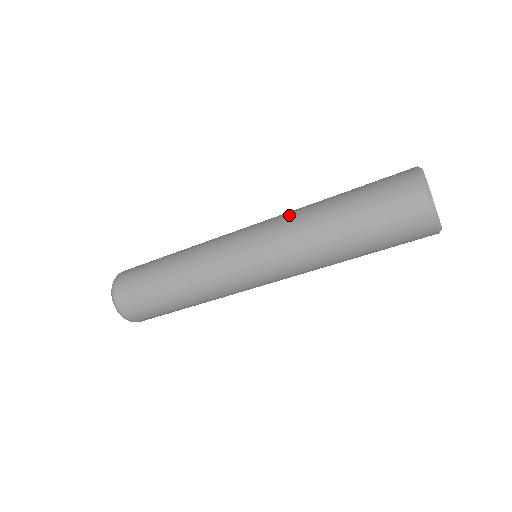
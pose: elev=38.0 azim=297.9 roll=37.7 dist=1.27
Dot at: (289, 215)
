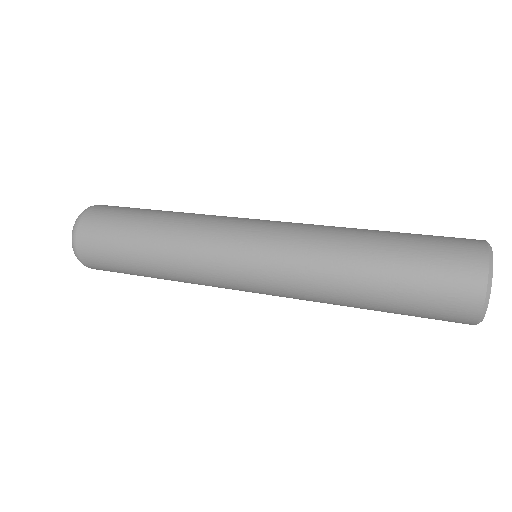
Dot at: (311, 245)
